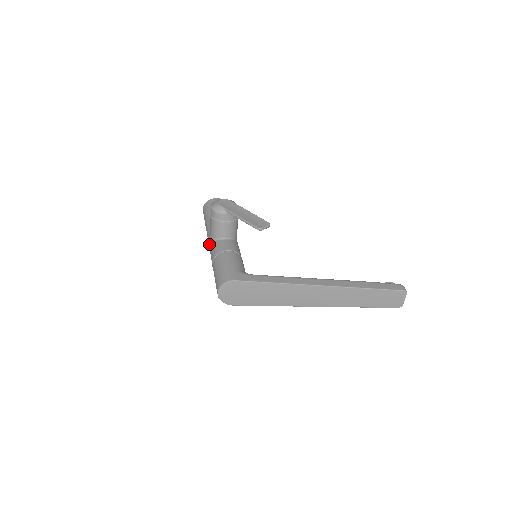
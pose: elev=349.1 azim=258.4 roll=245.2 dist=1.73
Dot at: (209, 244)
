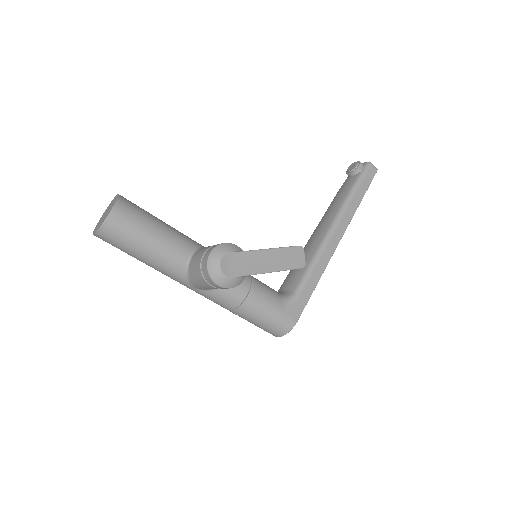
Dot at: (196, 292)
